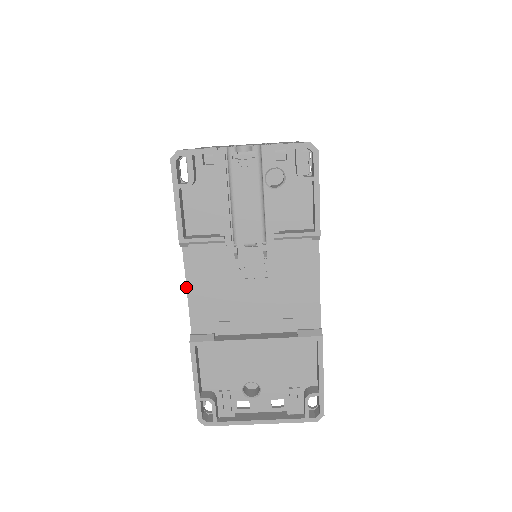
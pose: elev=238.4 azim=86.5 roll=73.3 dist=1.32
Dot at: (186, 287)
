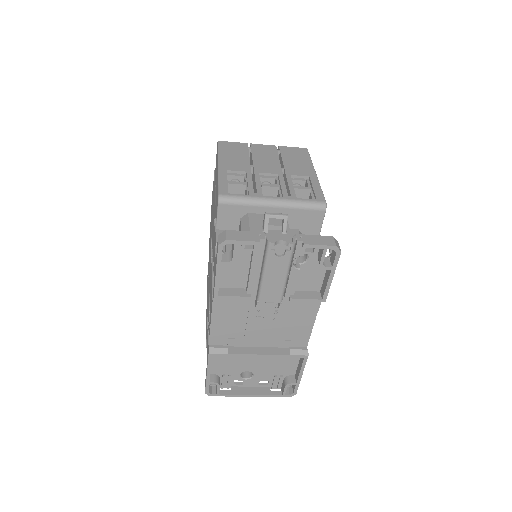
Dot at: (211, 317)
